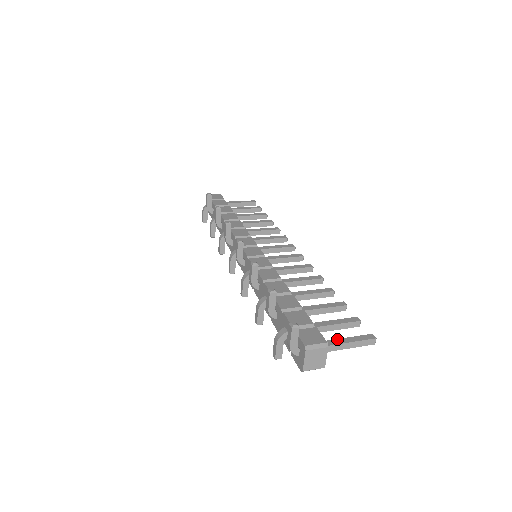
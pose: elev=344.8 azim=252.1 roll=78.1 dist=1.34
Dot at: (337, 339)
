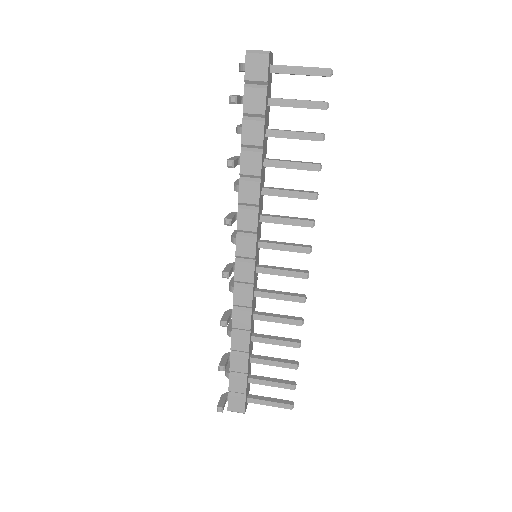
Dot at: (262, 400)
